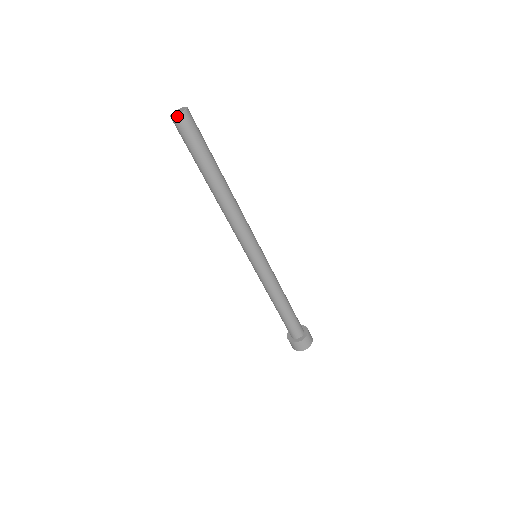
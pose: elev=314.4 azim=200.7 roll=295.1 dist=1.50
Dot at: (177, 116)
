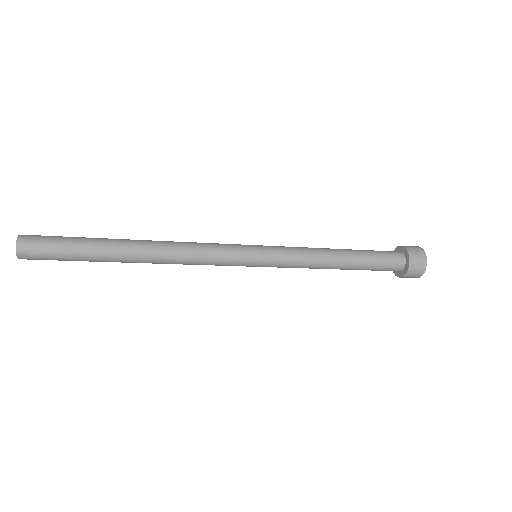
Dot at: (18, 254)
